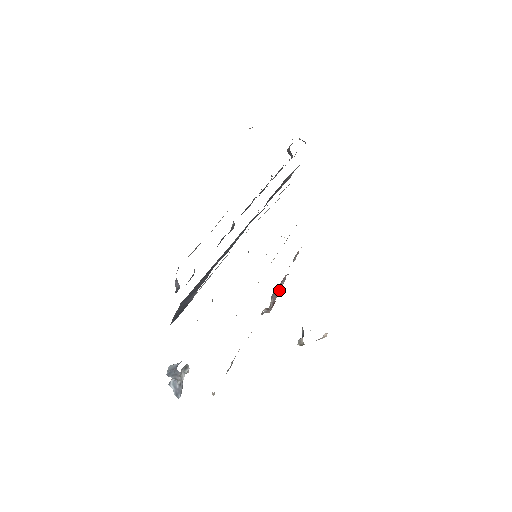
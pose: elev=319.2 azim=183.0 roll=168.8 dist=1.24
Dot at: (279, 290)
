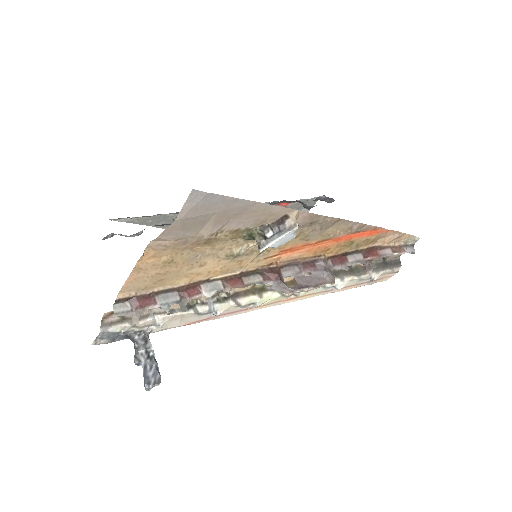
Dot at: (318, 282)
